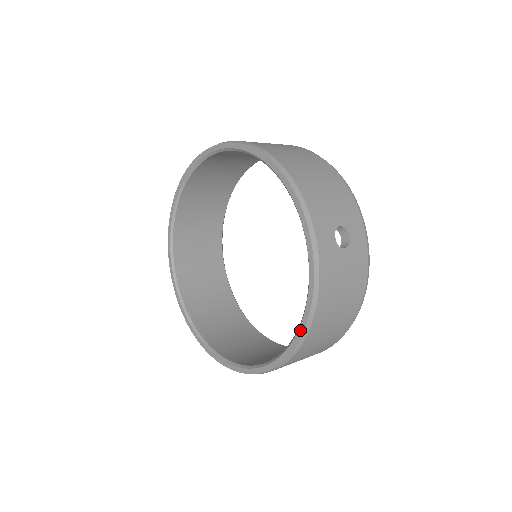
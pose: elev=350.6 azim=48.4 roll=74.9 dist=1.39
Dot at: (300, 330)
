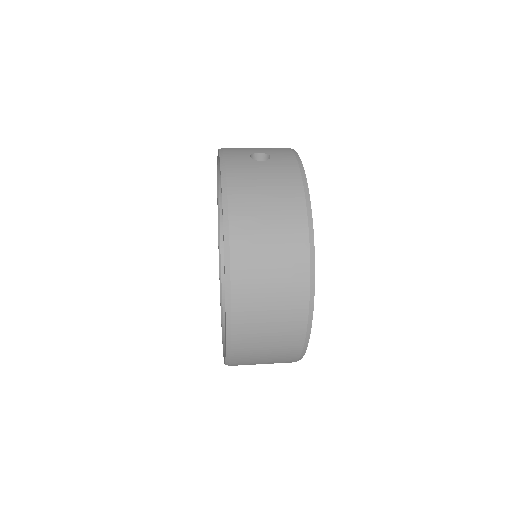
Dot at: (223, 225)
